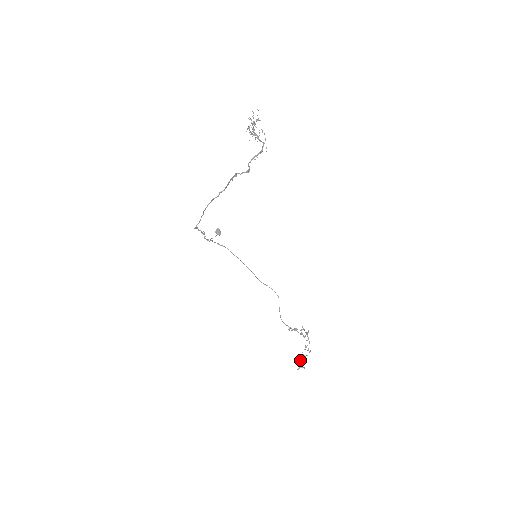
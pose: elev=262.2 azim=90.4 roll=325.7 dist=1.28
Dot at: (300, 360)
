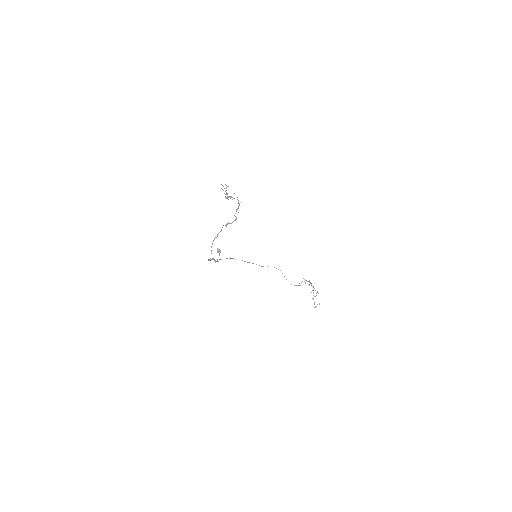
Dot at: occluded
